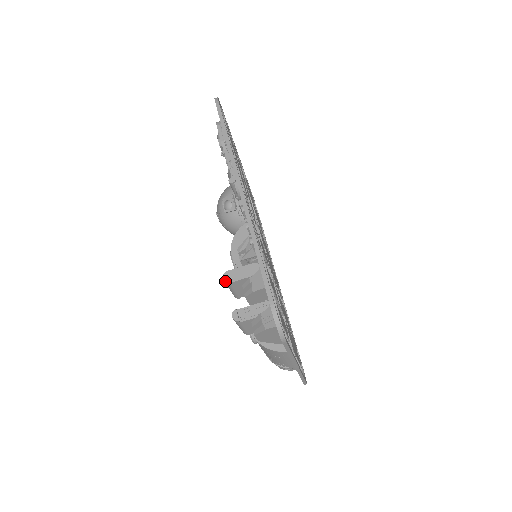
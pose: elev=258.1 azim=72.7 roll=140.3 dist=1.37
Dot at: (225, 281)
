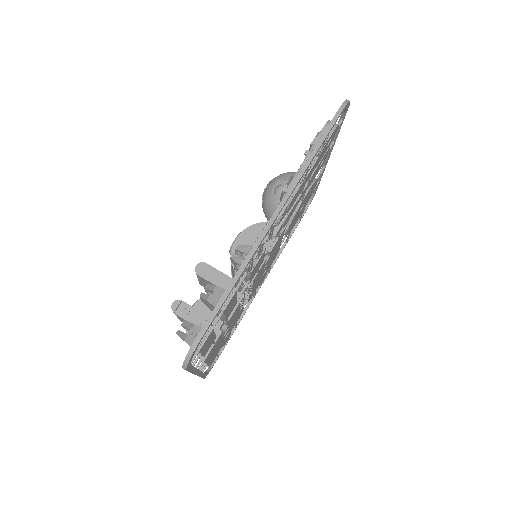
Dot at: (195, 269)
